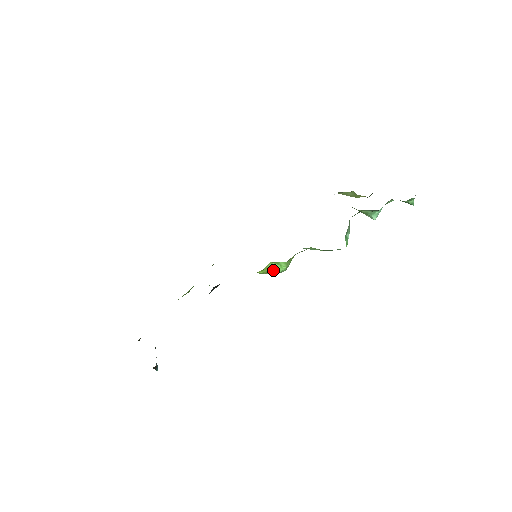
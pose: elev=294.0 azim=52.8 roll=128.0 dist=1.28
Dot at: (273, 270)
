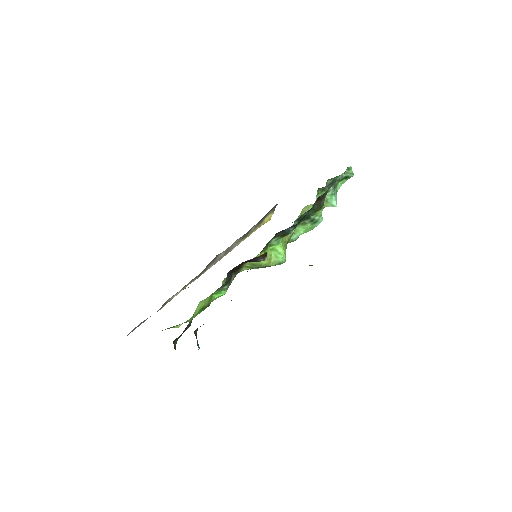
Dot at: (274, 259)
